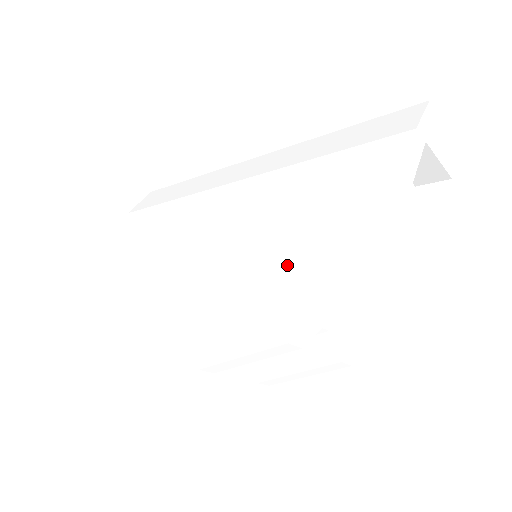
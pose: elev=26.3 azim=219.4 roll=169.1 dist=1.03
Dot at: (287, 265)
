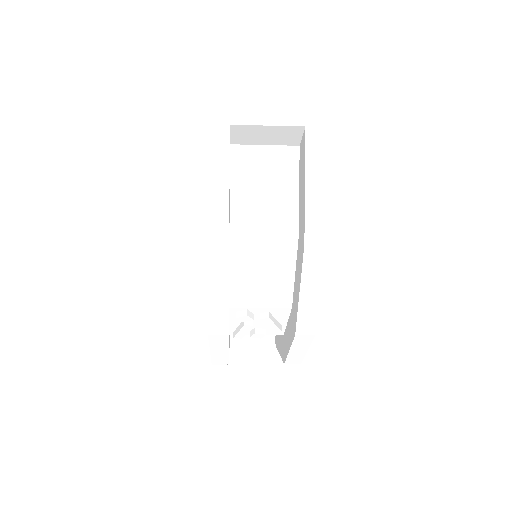
Dot at: occluded
